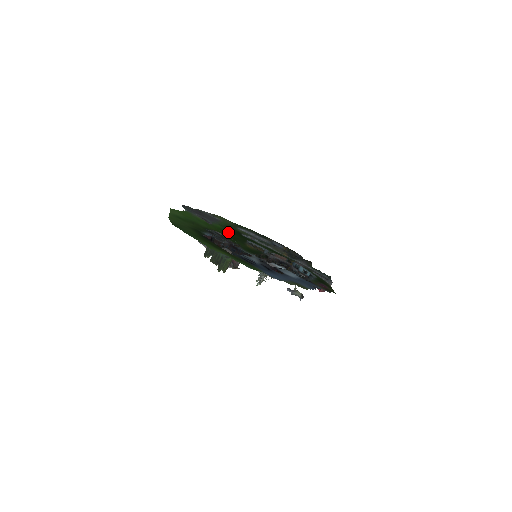
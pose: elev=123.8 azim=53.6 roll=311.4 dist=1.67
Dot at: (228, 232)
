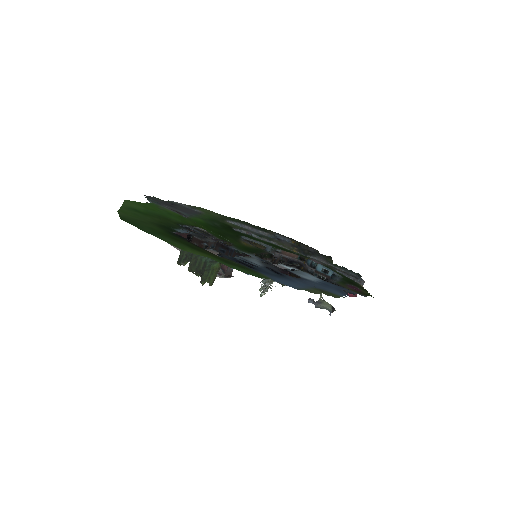
Dot at: (213, 227)
